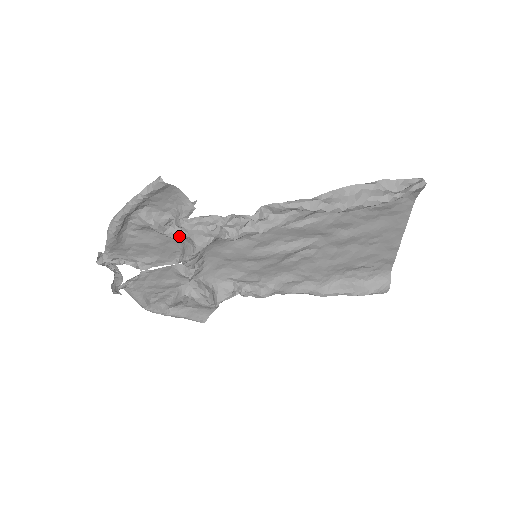
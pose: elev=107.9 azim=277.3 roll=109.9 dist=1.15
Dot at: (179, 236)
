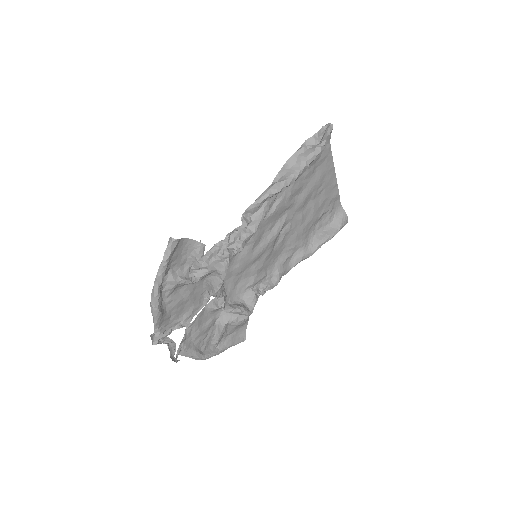
Dot at: (204, 275)
